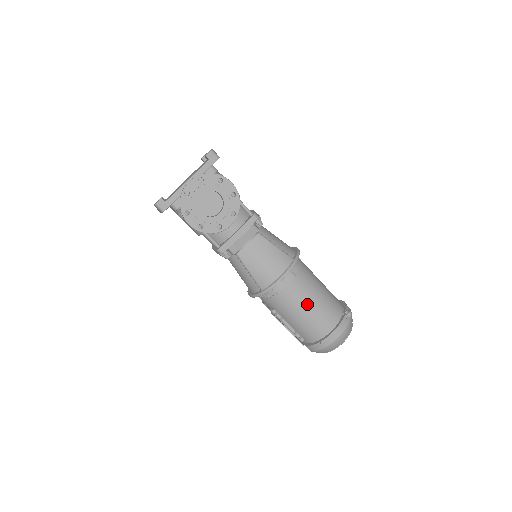
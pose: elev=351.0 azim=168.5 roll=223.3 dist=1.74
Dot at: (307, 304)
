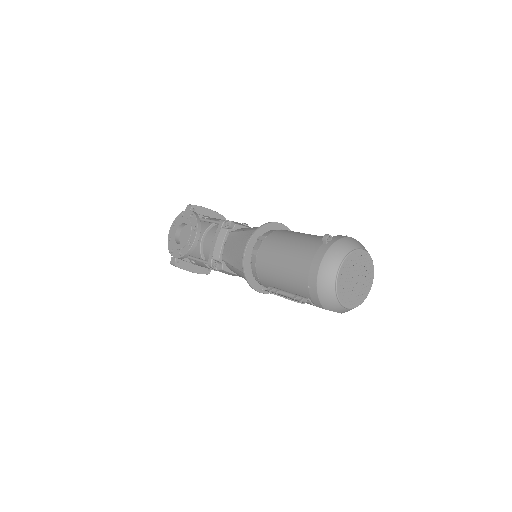
Dot at: (279, 257)
